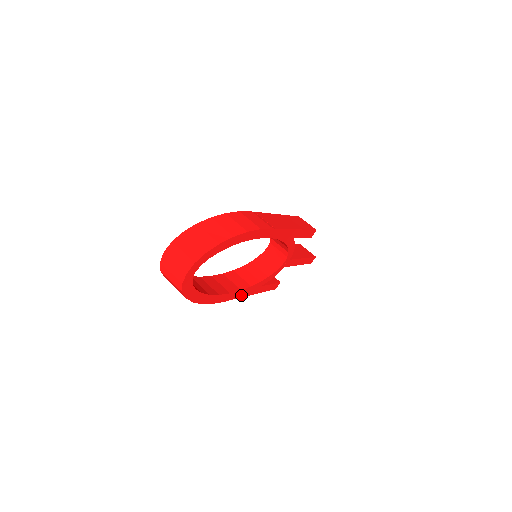
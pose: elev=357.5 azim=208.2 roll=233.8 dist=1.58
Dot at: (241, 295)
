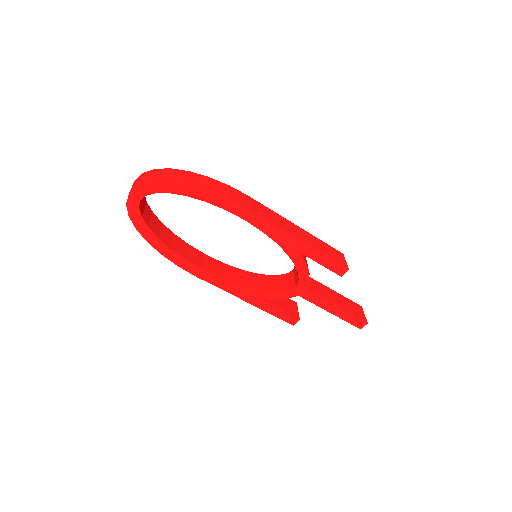
Dot at: (227, 288)
